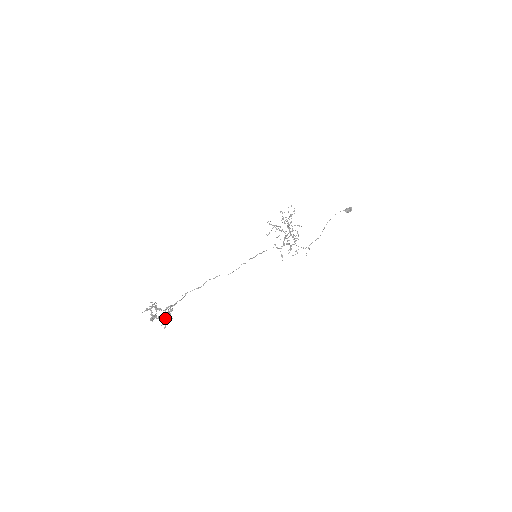
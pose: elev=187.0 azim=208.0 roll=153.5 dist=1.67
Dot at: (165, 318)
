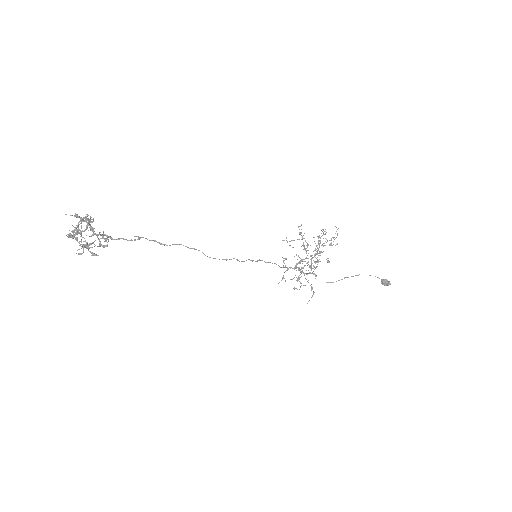
Dot at: (89, 247)
